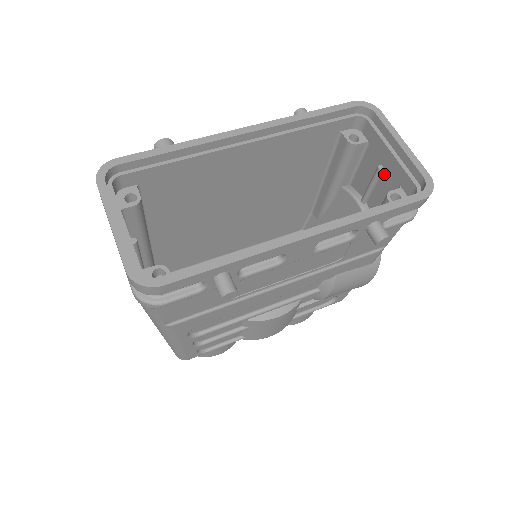
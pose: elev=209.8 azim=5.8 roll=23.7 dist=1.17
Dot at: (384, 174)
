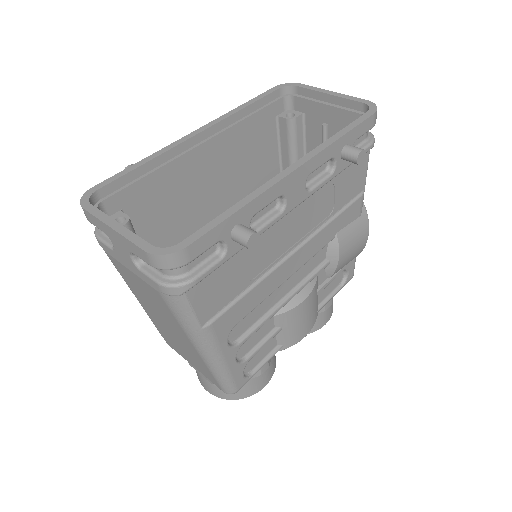
Dot at: (330, 129)
